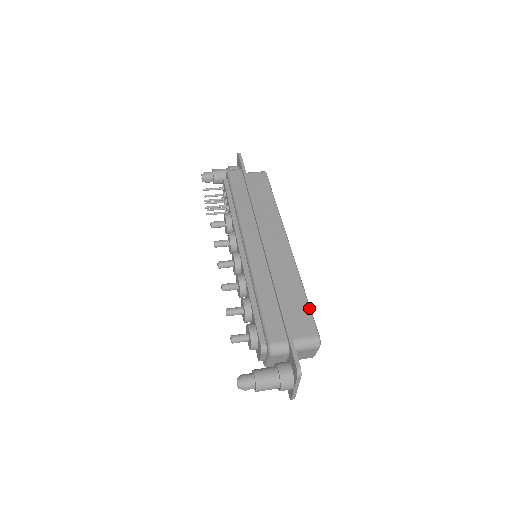
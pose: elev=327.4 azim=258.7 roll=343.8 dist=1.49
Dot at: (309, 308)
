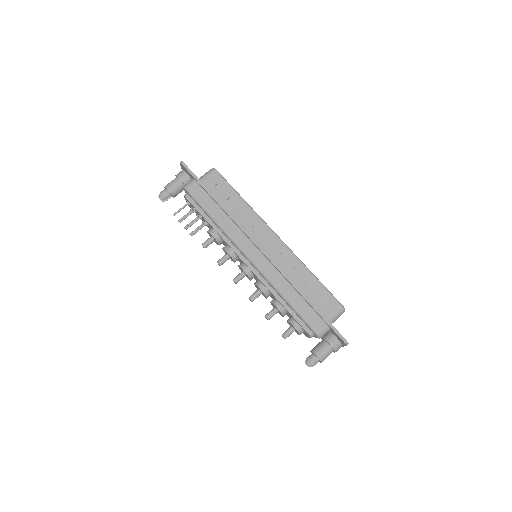
Dot at: (325, 288)
